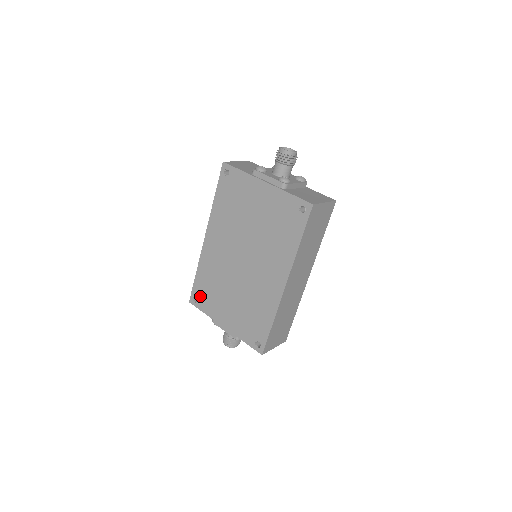
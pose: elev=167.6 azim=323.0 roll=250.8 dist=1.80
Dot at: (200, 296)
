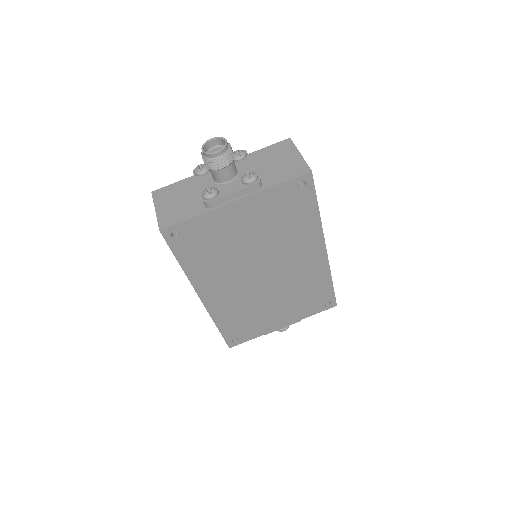
Dot at: (238, 335)
